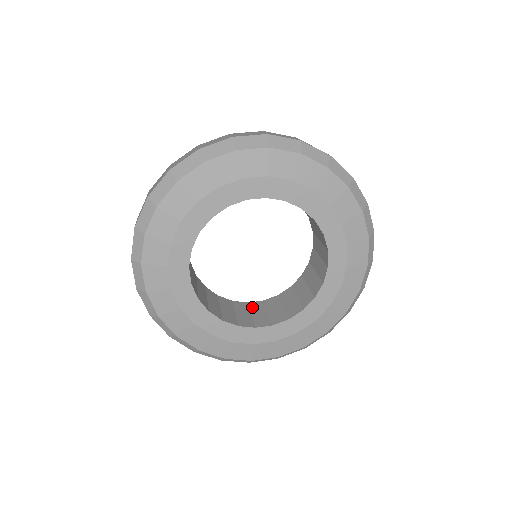
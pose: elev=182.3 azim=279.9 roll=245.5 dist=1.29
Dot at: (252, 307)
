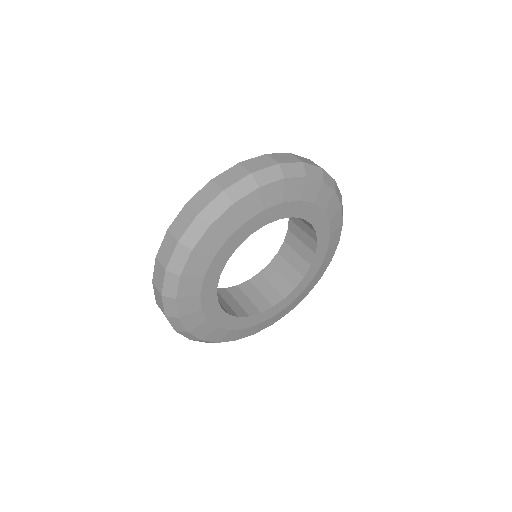
Dot at: (256, 284)
